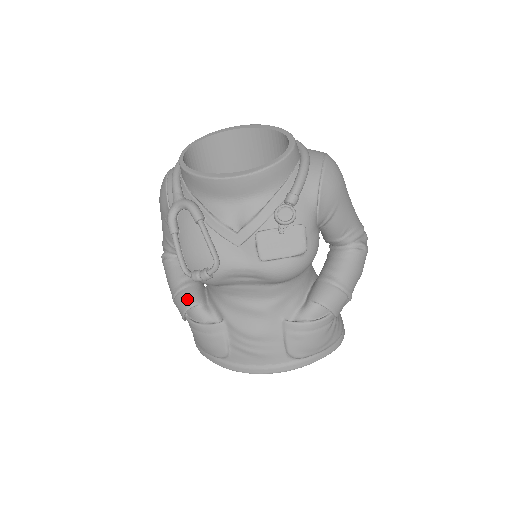
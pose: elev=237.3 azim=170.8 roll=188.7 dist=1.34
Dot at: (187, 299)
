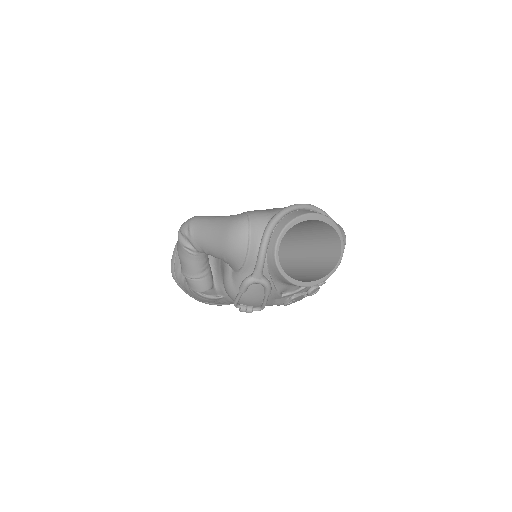
Dot at: (205, 286)
